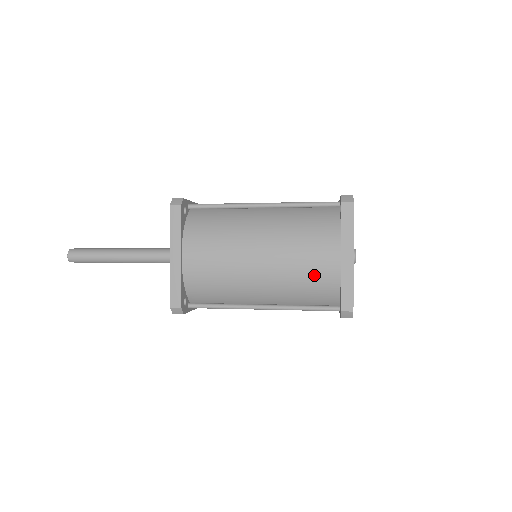
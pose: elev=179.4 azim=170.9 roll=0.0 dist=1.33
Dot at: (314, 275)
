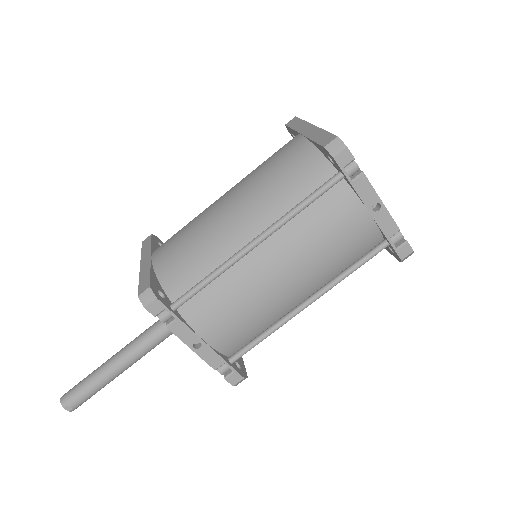
Dot at: (285, 164)
